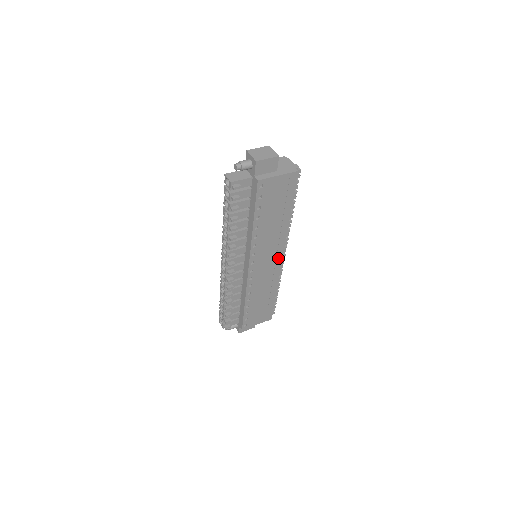
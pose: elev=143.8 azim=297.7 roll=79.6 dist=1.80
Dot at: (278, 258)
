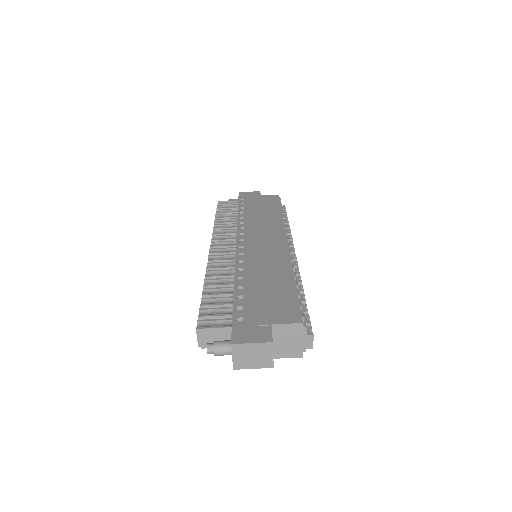
Dot at: occluded
